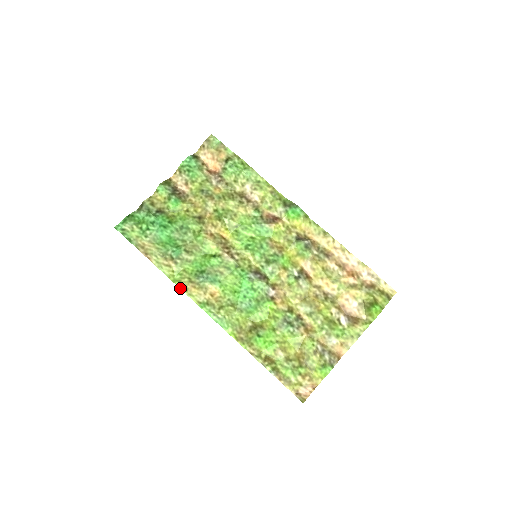
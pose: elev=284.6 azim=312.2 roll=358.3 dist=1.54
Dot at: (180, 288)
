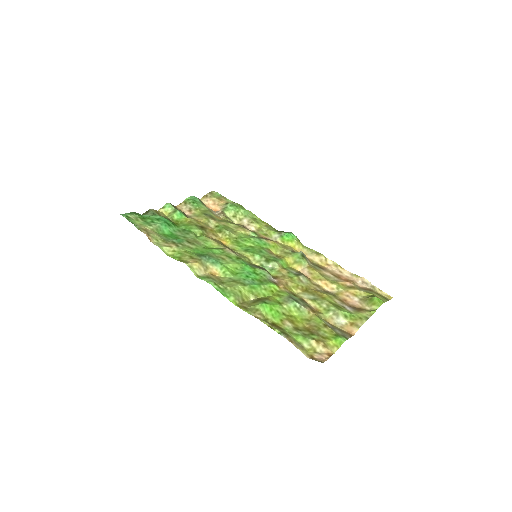
Dot at: (180, 261)
